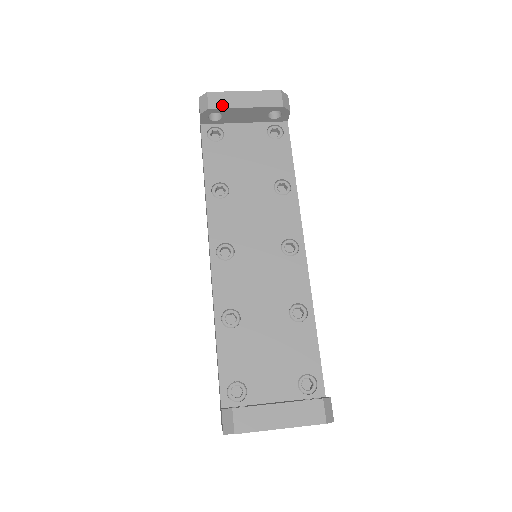
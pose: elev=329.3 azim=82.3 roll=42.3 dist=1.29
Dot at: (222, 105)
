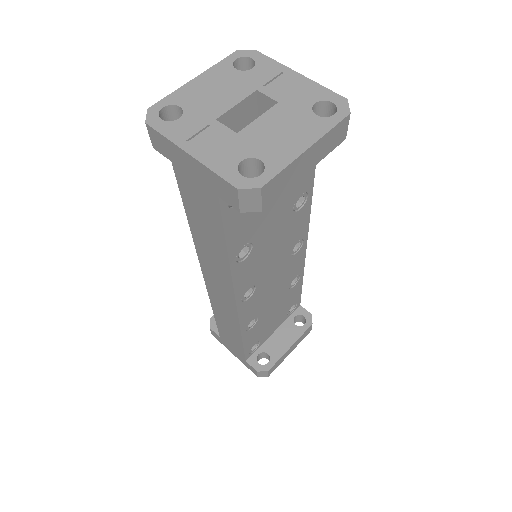
Dot at: (279, 193)
